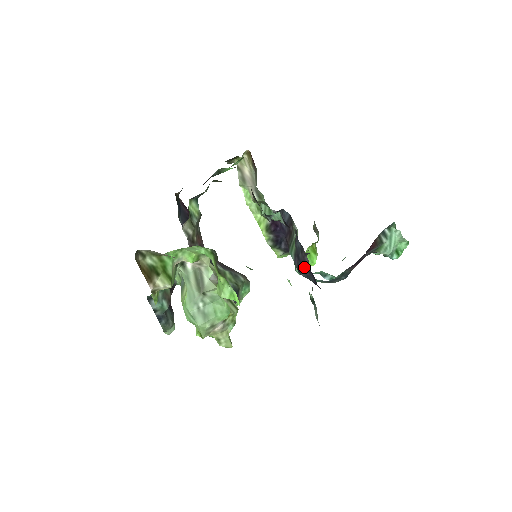
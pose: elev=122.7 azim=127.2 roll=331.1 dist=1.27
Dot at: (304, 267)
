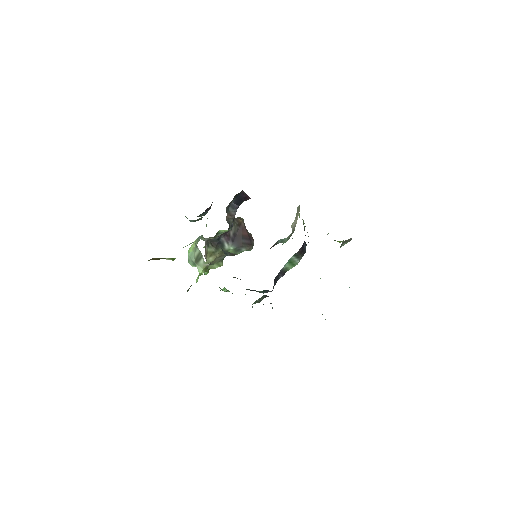
Dot at: occluded
